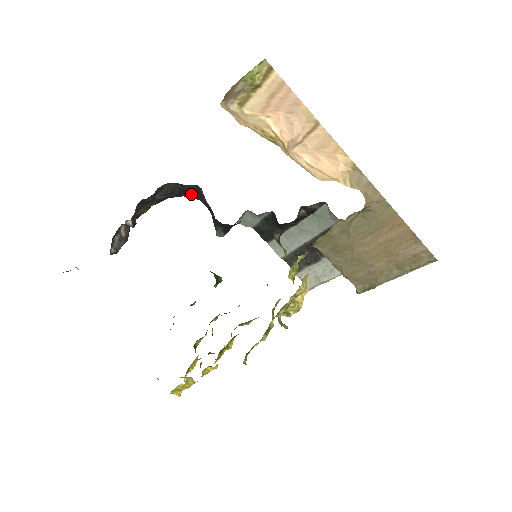
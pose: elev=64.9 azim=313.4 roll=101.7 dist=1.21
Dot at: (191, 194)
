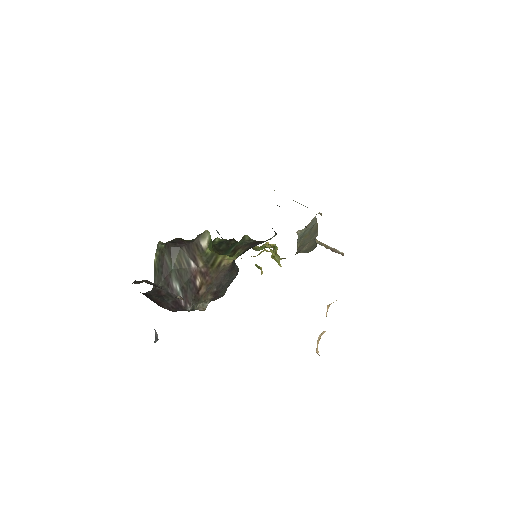
Dot at: occluded
